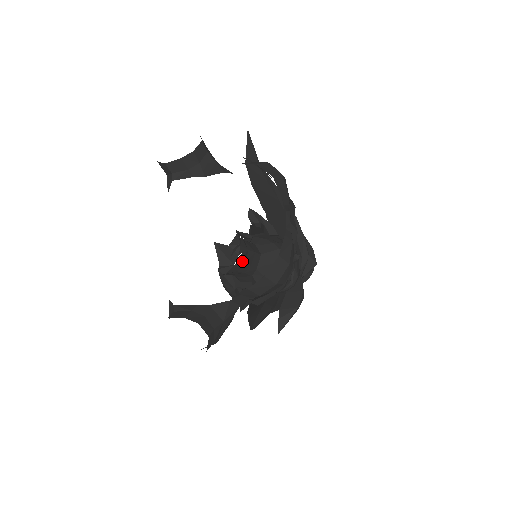
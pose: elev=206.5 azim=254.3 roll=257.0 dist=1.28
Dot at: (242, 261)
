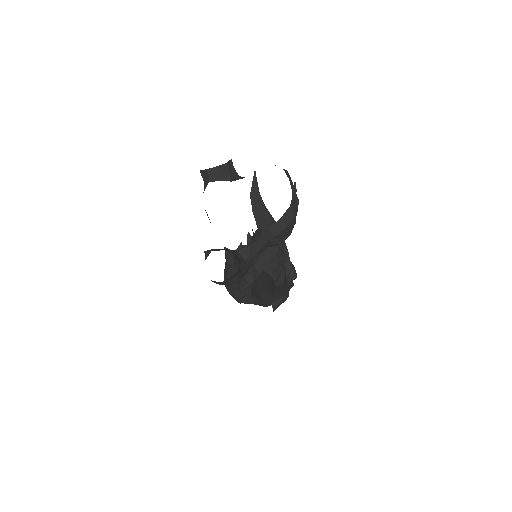
Dot at: (252, 243)
